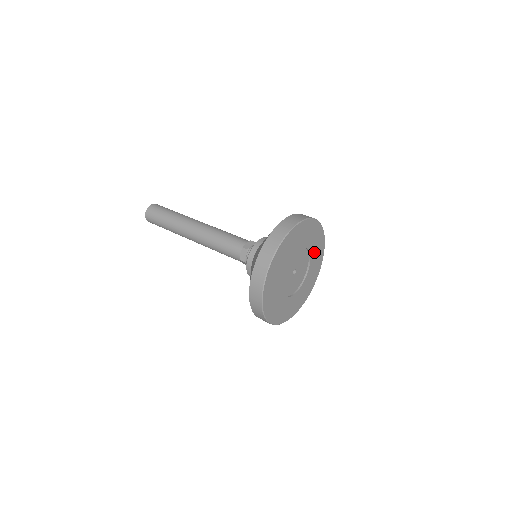
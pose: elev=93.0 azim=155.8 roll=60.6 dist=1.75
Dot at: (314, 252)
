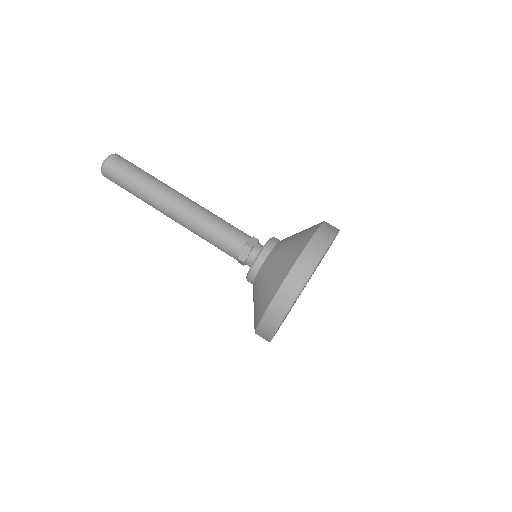
Dot at: occluded
